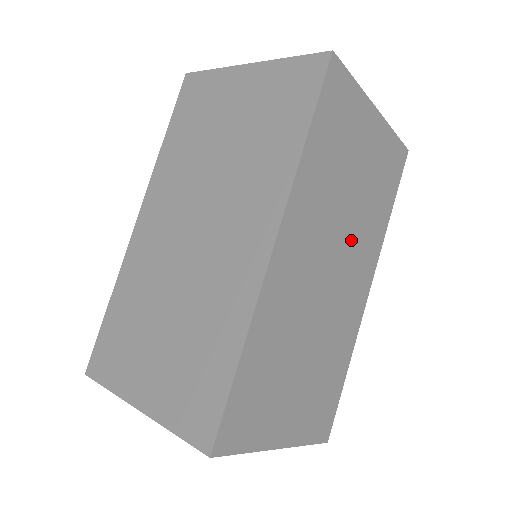
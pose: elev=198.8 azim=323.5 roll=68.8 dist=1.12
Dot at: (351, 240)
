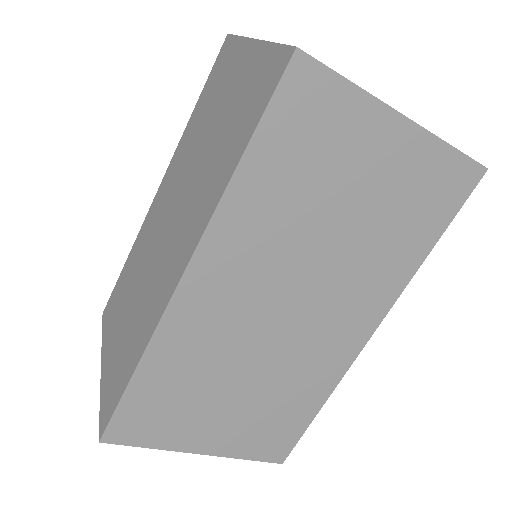
Dot at: (334, 278)
